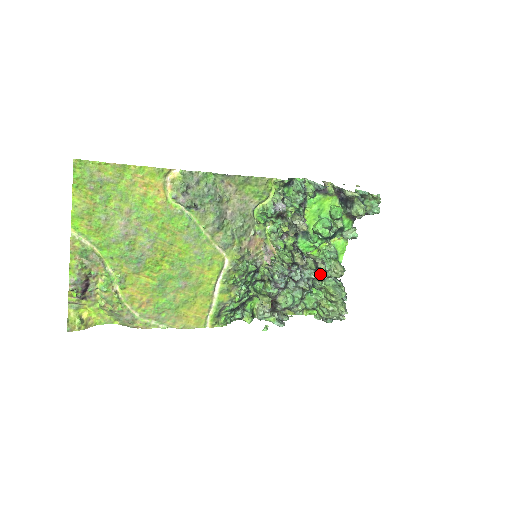
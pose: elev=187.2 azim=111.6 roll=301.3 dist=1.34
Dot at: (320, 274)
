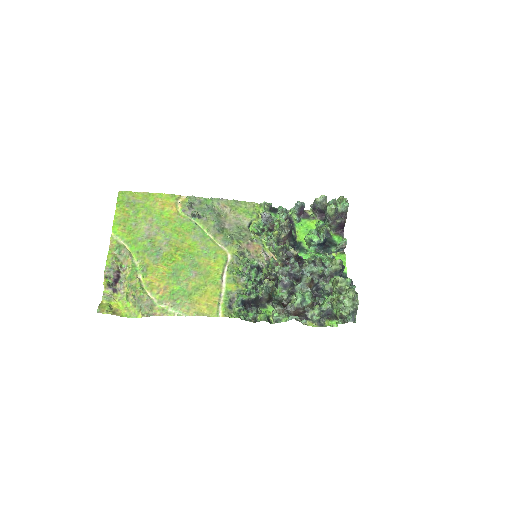
Dot at: (321, 269)
